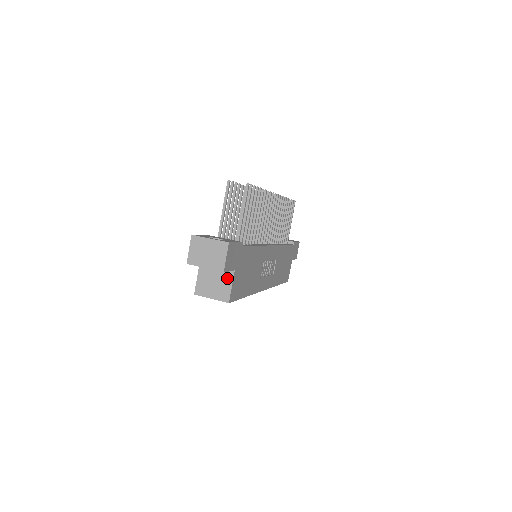
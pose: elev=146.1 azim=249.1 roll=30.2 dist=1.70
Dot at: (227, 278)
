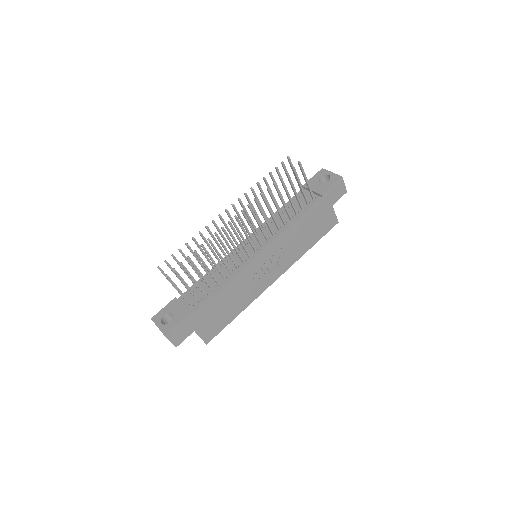
Dot at: occluded
